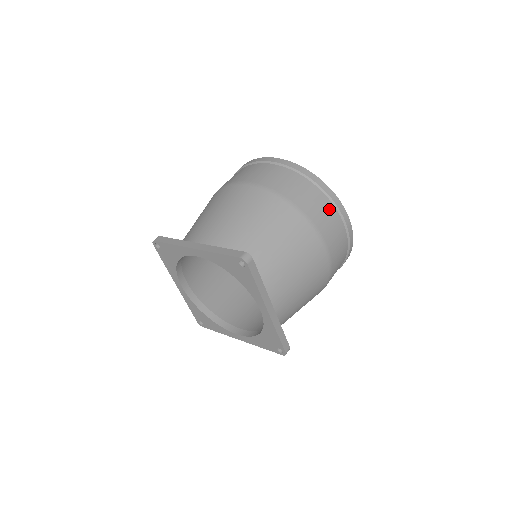
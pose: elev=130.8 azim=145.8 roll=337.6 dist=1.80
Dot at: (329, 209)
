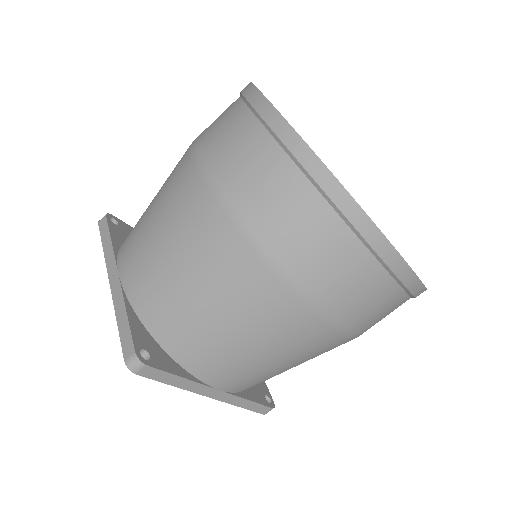
Dot at: occluded
